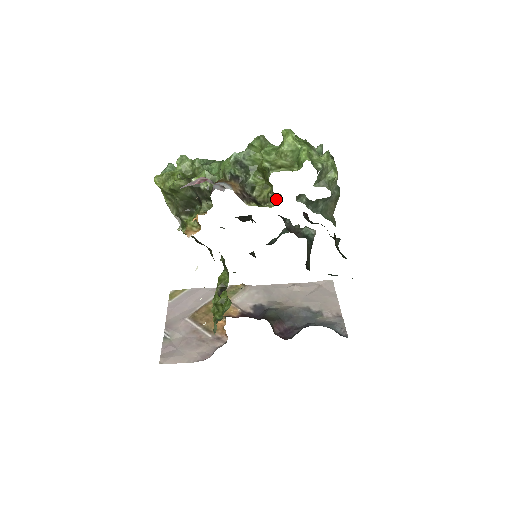
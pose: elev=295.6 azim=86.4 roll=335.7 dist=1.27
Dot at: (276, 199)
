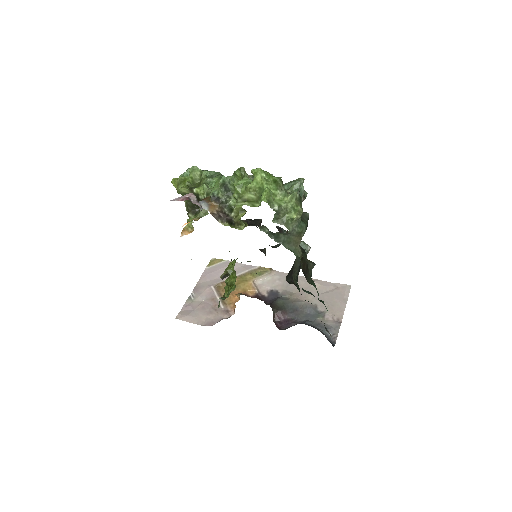
Dot at: (245, 224)
